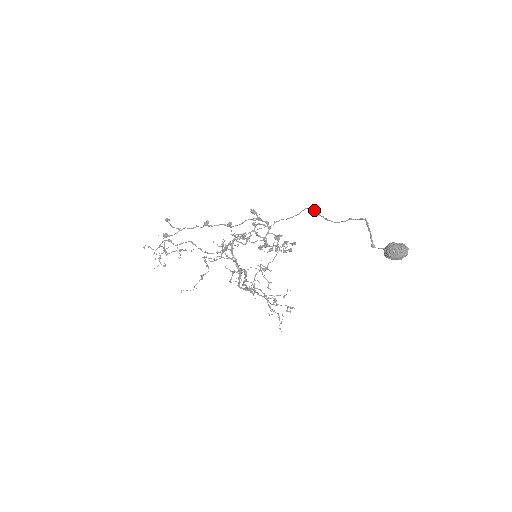
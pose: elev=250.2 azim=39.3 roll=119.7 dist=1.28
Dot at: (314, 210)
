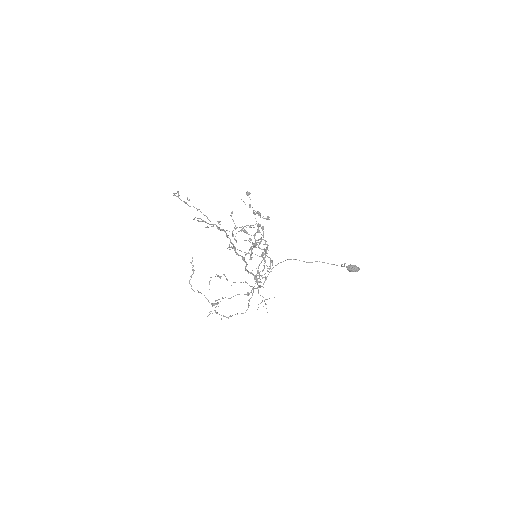
Dot at: occluded
